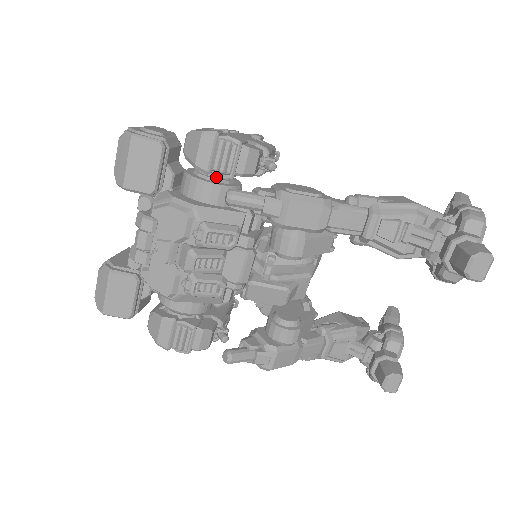
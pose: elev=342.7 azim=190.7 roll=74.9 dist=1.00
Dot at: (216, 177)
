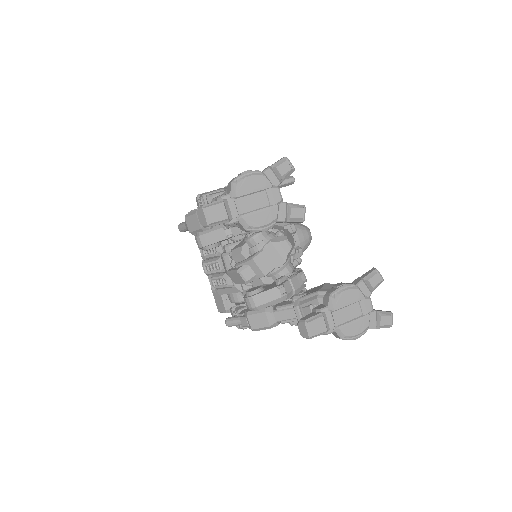
Dot at: occluded
